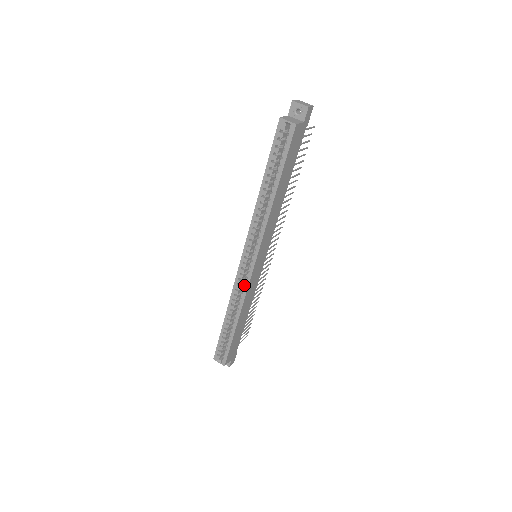
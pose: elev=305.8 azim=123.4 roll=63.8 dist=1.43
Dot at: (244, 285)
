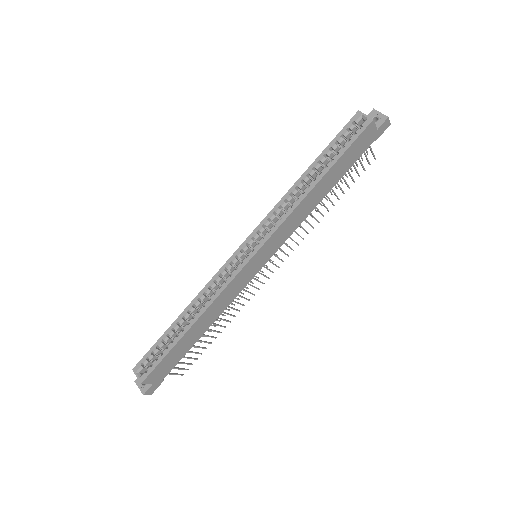
Dot at: (228, 277)
